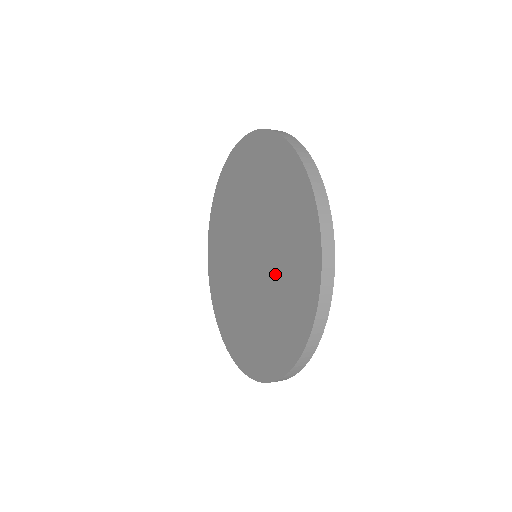
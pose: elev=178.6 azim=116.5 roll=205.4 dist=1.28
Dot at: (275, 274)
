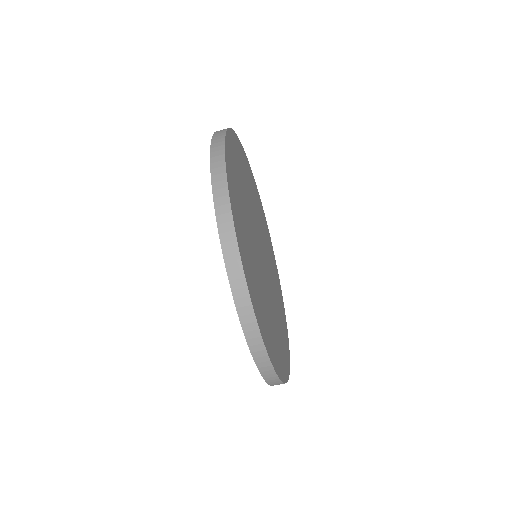
Dot at: occluded
